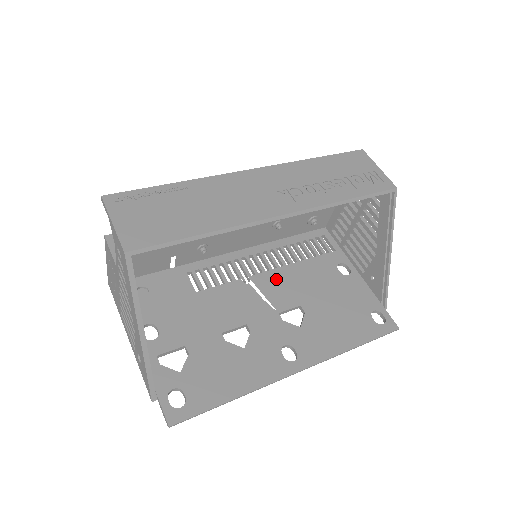
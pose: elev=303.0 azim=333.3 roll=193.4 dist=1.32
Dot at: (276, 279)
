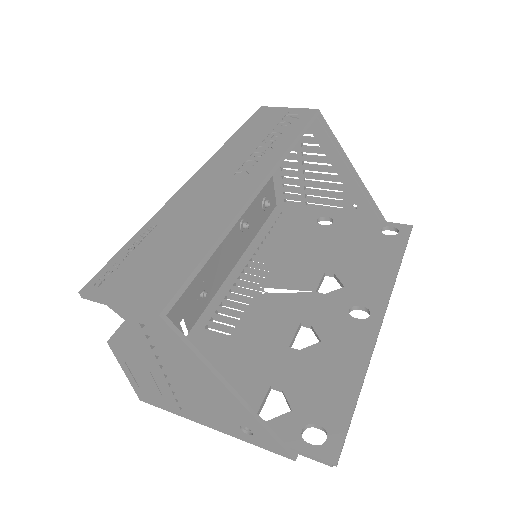
Dot at: (283, 270)
